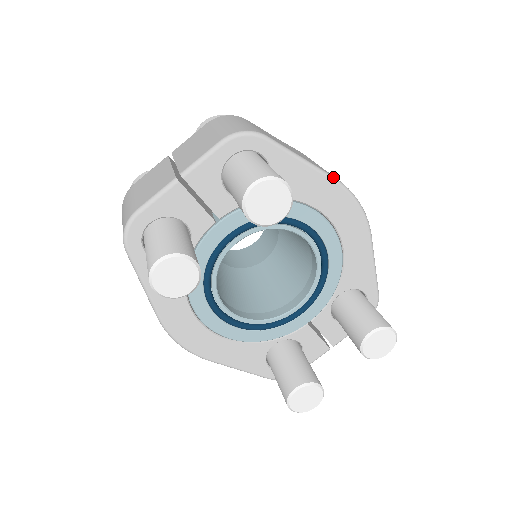
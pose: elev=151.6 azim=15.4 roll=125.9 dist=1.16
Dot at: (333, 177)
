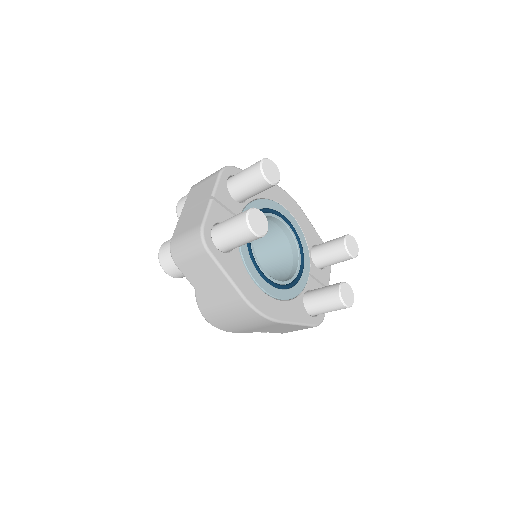
Dot at: occluded
